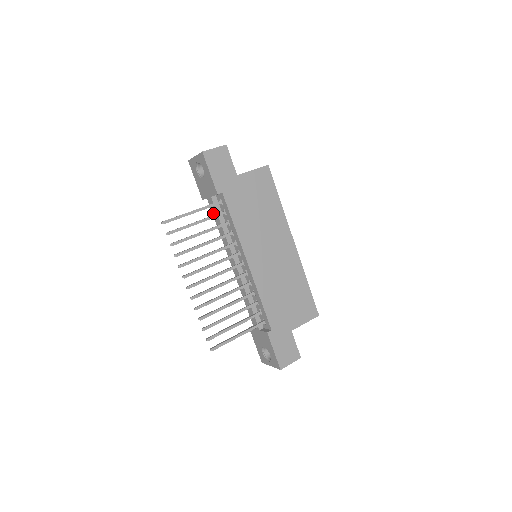
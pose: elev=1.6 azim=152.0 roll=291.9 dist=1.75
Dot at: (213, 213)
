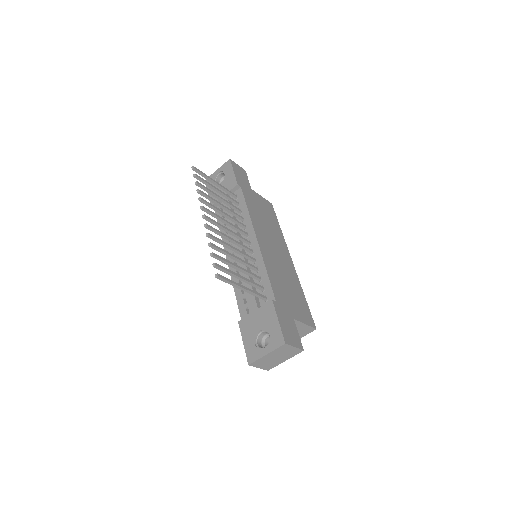
Dot at: occluded
